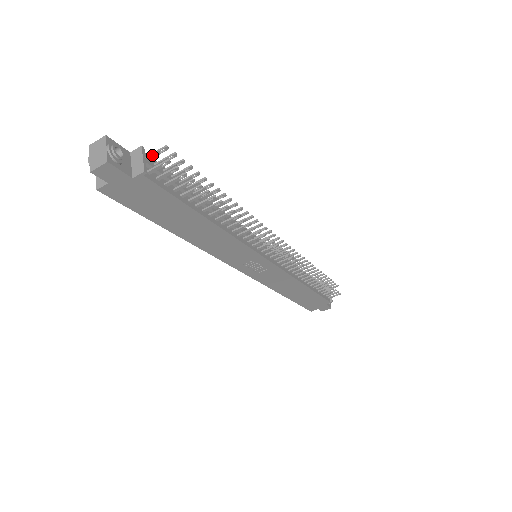
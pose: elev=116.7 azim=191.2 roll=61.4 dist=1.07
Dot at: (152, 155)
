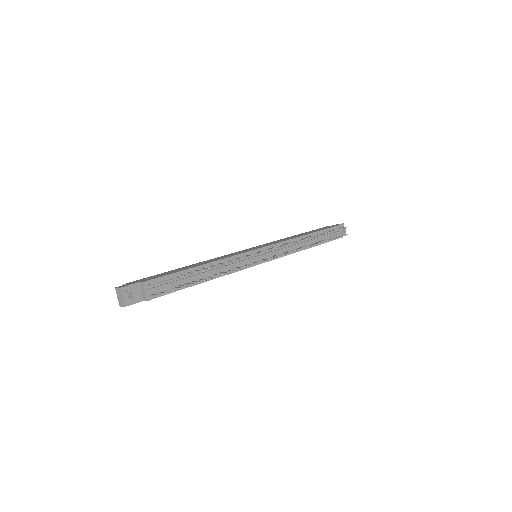
Dot at: (151, 285)
